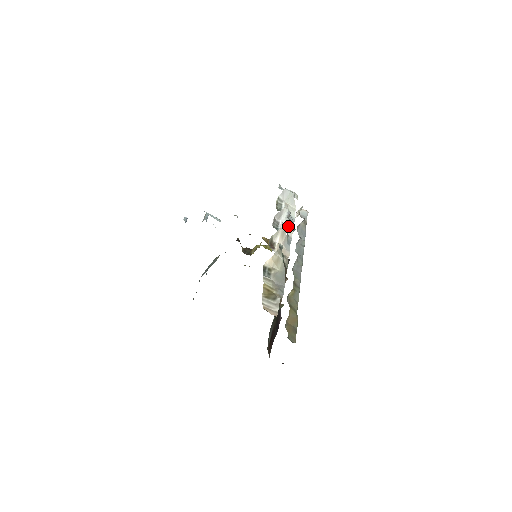
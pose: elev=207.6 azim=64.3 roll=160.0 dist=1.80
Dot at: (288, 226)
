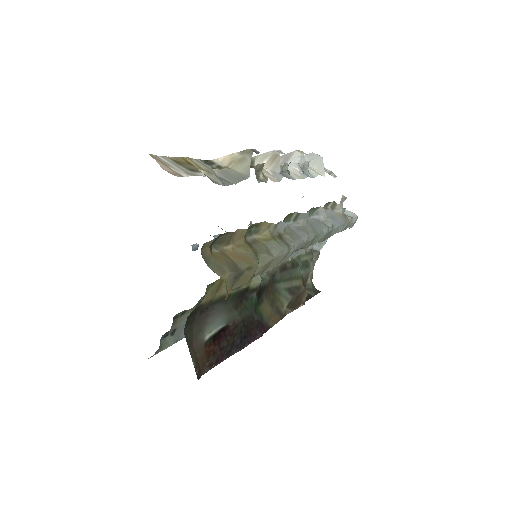
Dot at: (296, 172)
